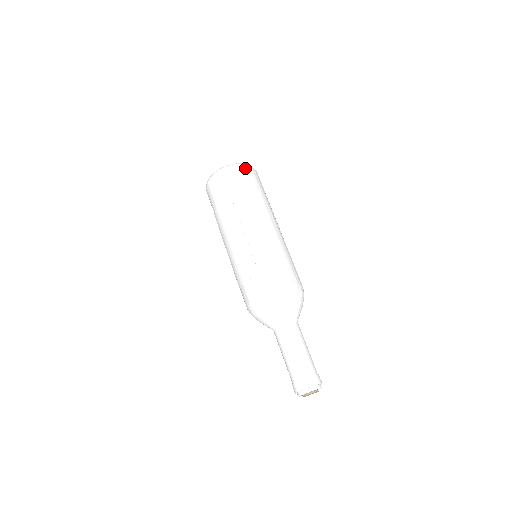
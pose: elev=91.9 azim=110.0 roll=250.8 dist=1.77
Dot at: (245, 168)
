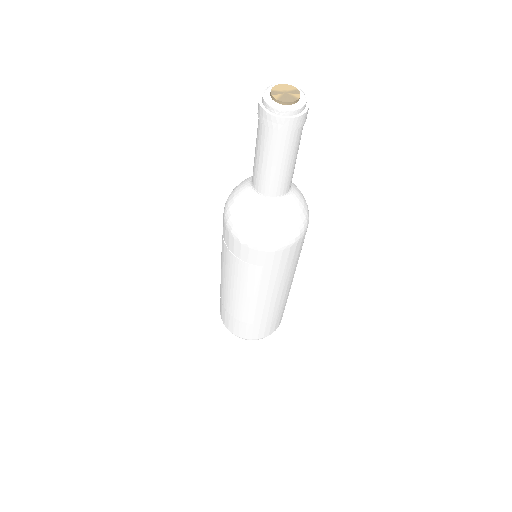
Dot at: occluded
